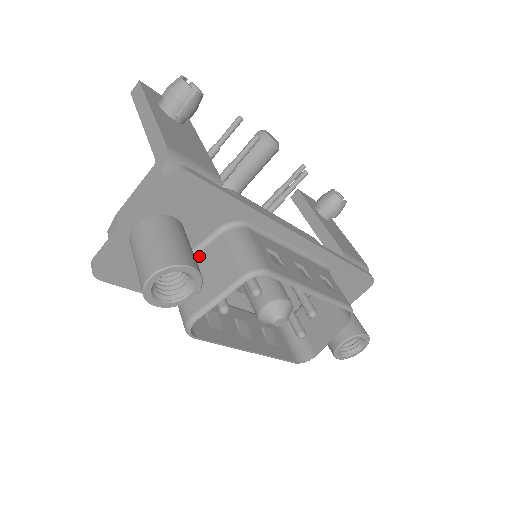
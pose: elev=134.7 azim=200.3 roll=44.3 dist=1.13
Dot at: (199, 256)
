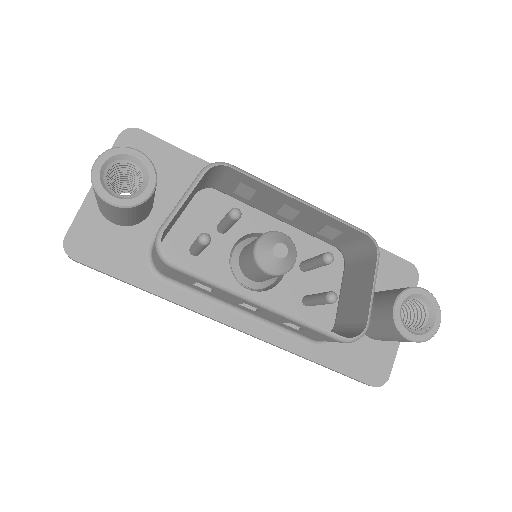
Dot at: occluded
